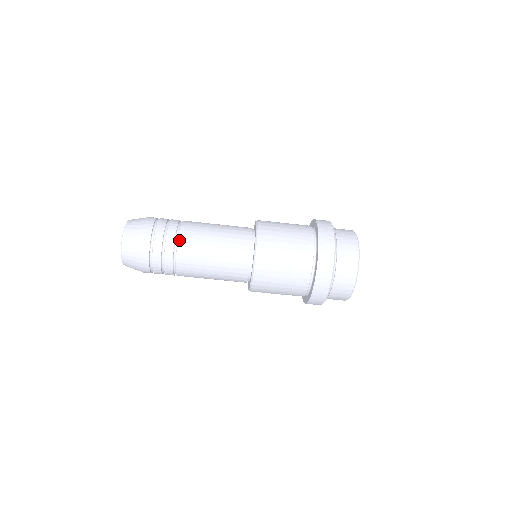
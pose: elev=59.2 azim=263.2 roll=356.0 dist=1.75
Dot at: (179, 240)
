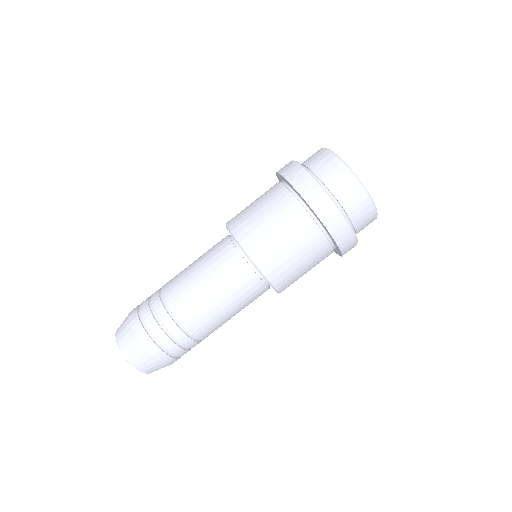
Dot at: occluded
